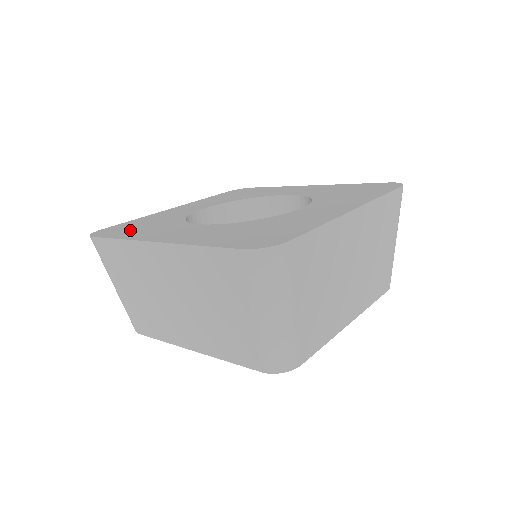
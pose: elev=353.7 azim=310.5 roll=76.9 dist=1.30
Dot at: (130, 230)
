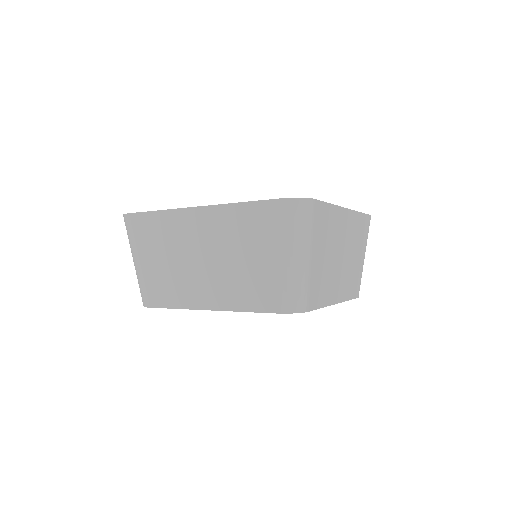
Dot at: occluded
